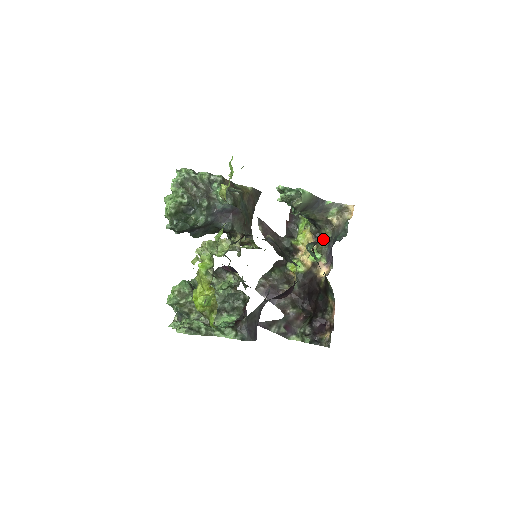
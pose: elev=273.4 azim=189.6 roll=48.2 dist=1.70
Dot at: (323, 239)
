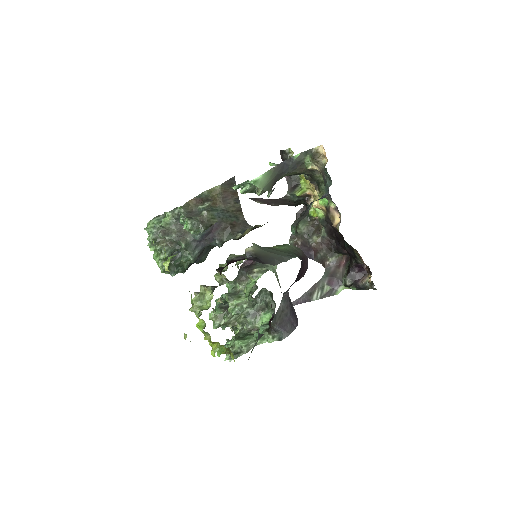
Dot at: (319, 184)
